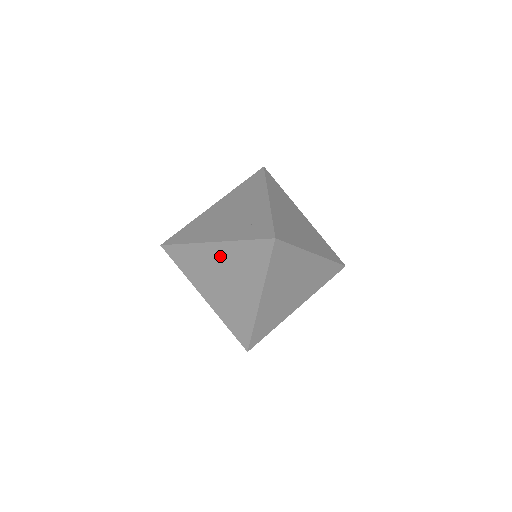
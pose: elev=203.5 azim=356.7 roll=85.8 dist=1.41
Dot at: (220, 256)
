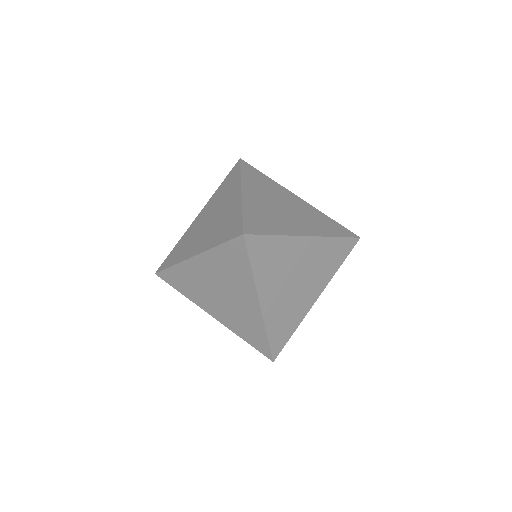
Dot at: (206, 269)
